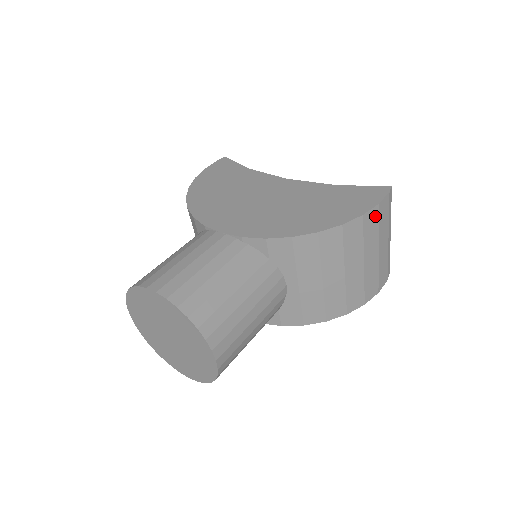
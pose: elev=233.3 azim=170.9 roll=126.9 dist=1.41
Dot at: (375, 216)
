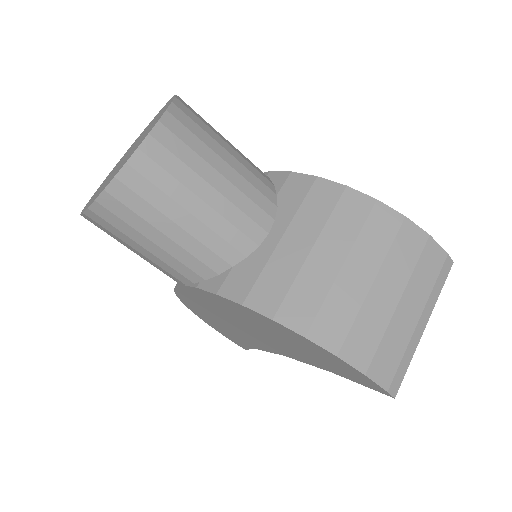
Dot at: (418, 243)
